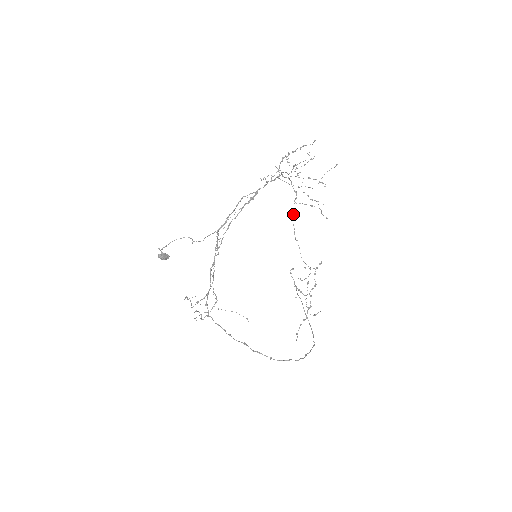
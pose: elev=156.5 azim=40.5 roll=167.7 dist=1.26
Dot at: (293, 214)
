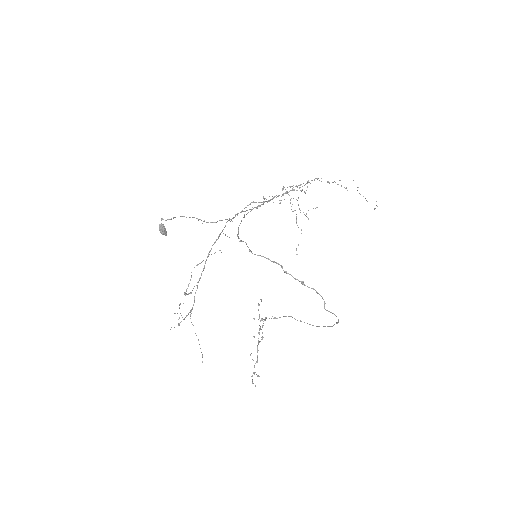
Dot at: occluded
